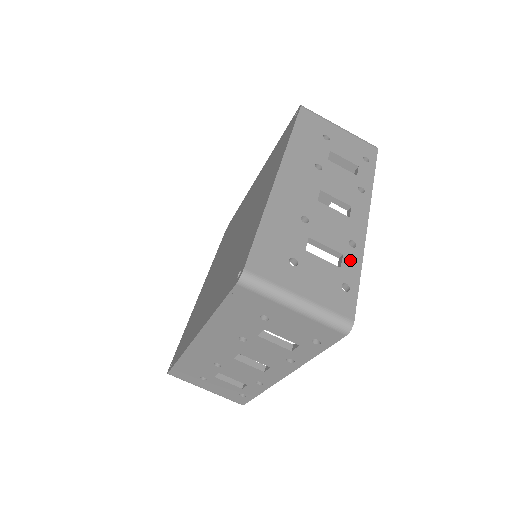
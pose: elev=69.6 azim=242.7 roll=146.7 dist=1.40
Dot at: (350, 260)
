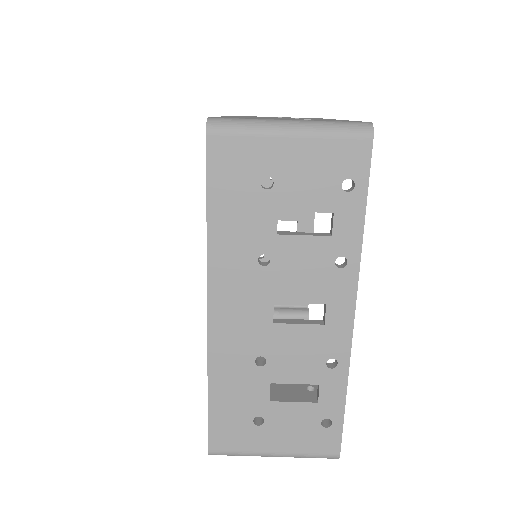
Dot at: occluded
